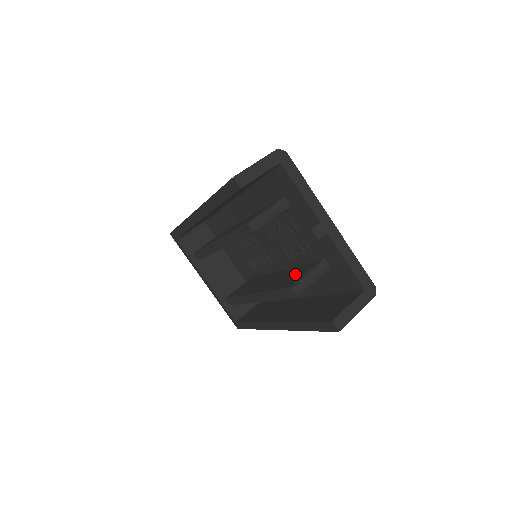
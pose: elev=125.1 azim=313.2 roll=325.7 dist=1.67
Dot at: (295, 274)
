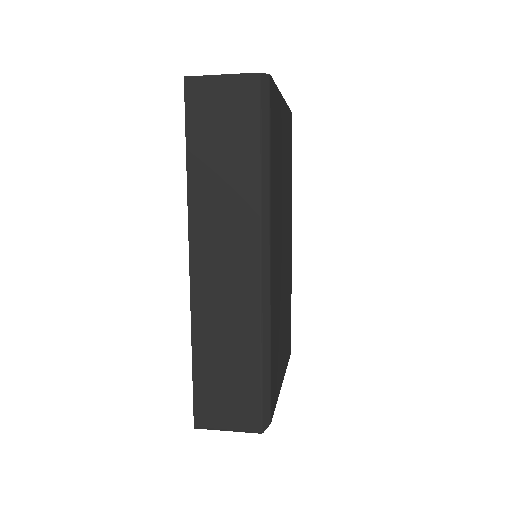
Dot at: occluded
